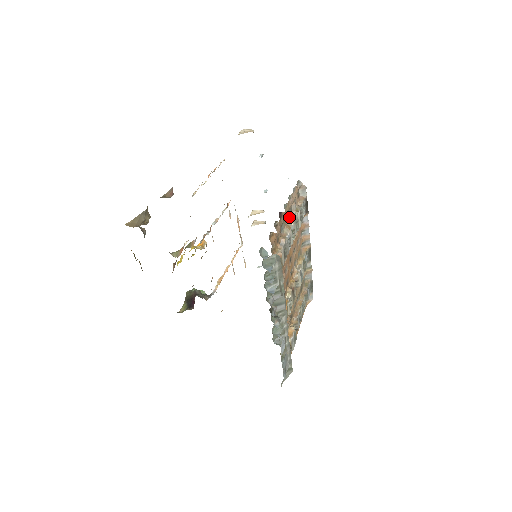
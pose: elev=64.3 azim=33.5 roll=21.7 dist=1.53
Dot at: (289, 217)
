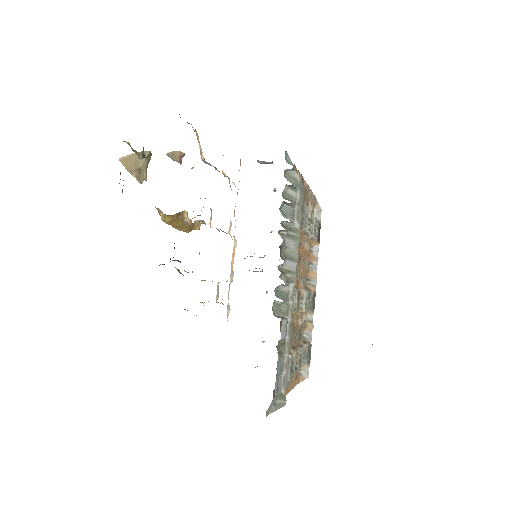
Dot at: occluded
